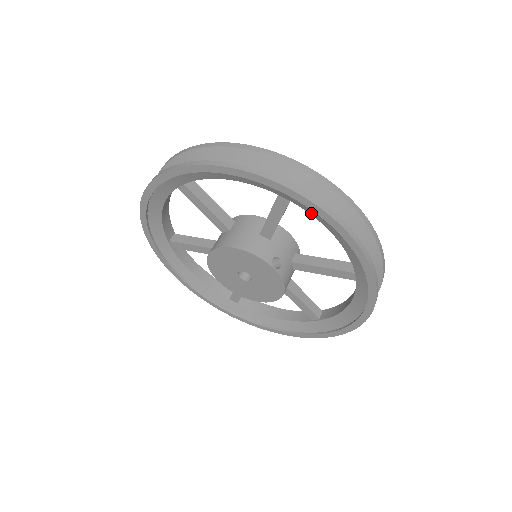
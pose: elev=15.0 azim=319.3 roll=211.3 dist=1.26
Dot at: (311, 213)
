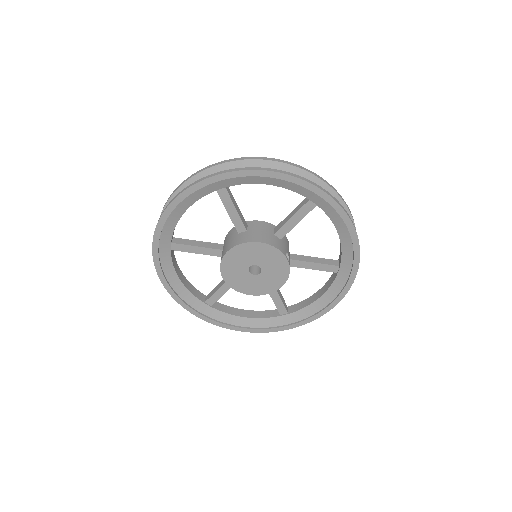
Dot at: (330, 216)
